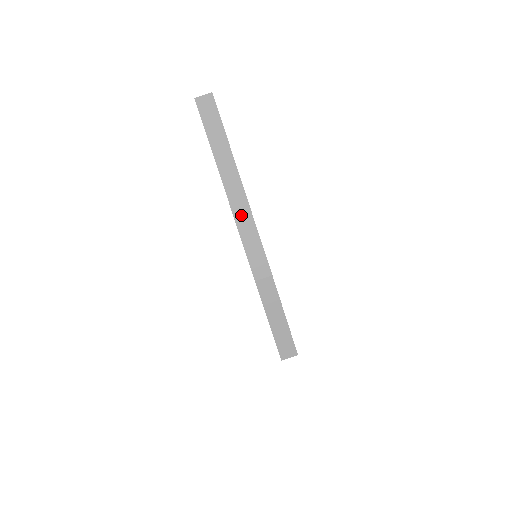
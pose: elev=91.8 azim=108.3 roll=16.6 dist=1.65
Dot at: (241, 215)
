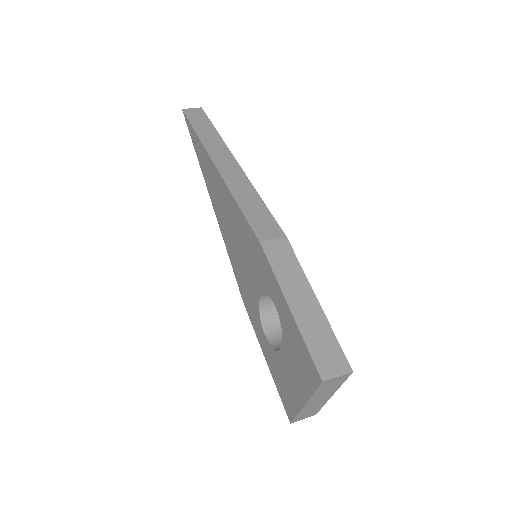
Dot at: (235, 182)
